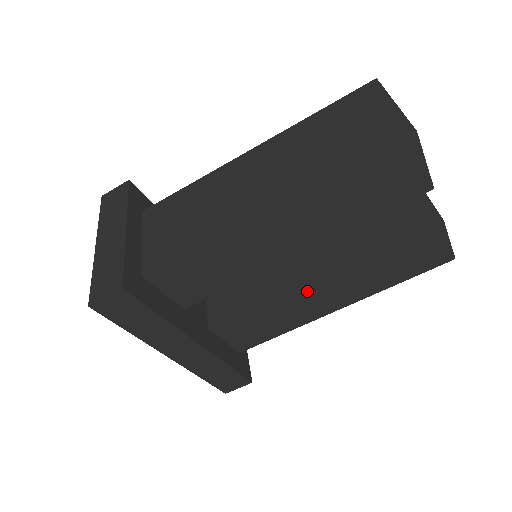
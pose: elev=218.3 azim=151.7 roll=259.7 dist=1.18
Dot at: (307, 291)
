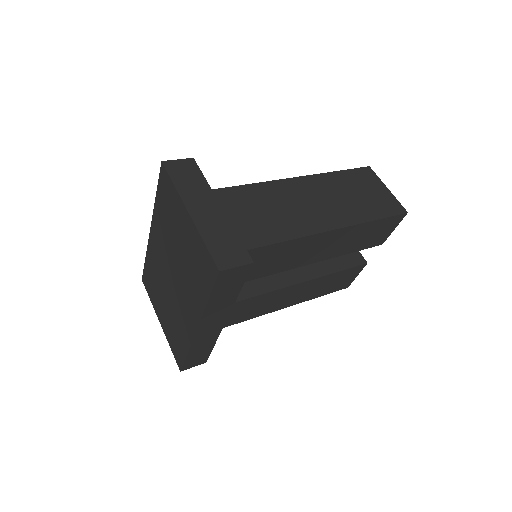
Dot at: (285, 291)
